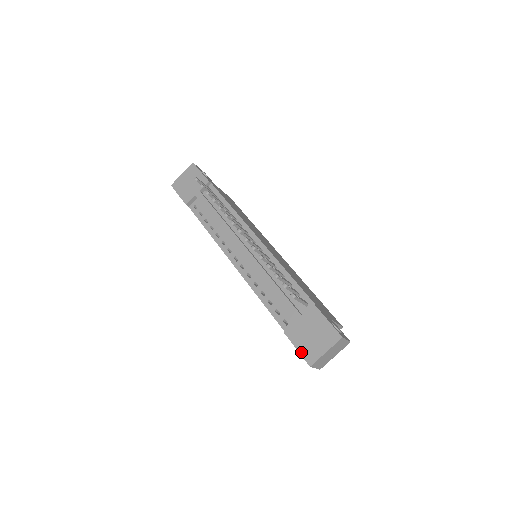
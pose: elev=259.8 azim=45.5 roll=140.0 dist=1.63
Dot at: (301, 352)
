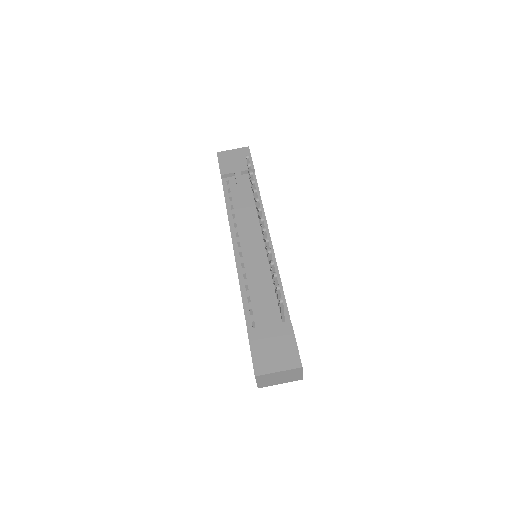
Dot at: (254, 358)
